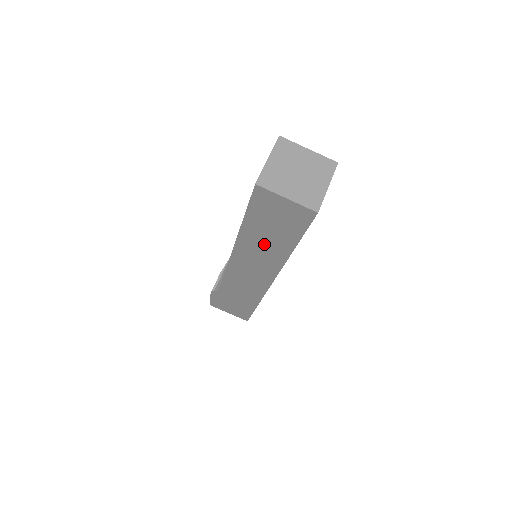
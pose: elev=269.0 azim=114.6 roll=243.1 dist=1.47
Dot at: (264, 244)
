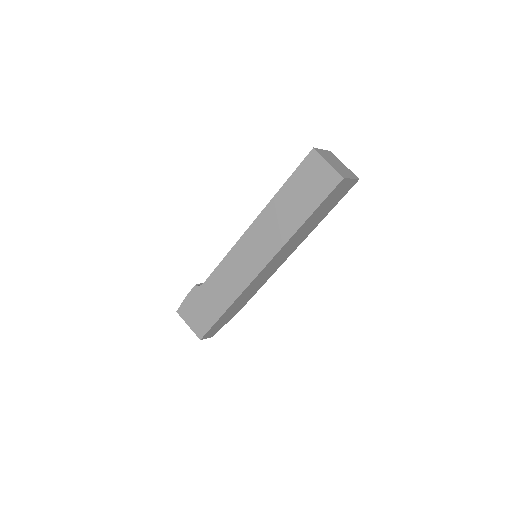
Dot at: (285, 214)
